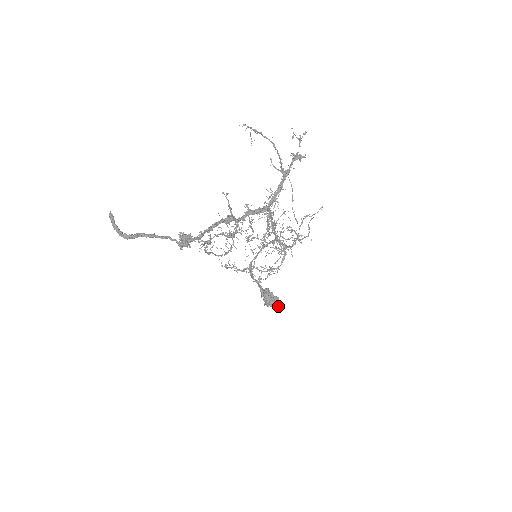
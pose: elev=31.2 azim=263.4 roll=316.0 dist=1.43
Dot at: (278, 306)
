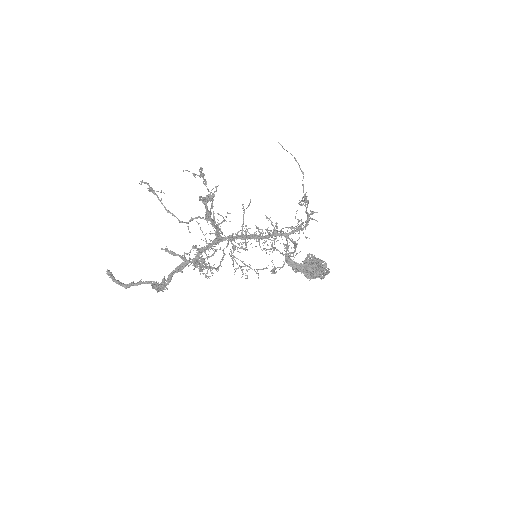
Dot at: (320, 276)
